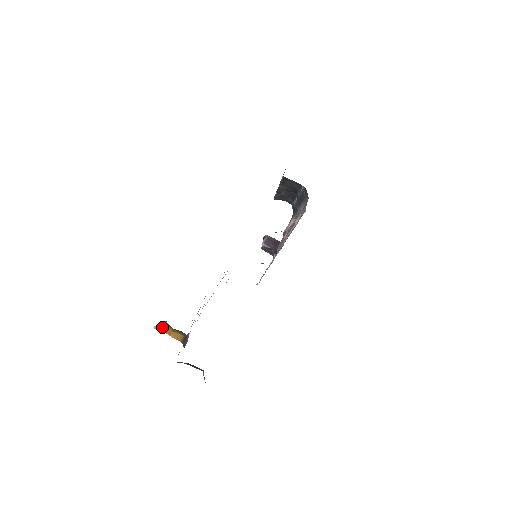
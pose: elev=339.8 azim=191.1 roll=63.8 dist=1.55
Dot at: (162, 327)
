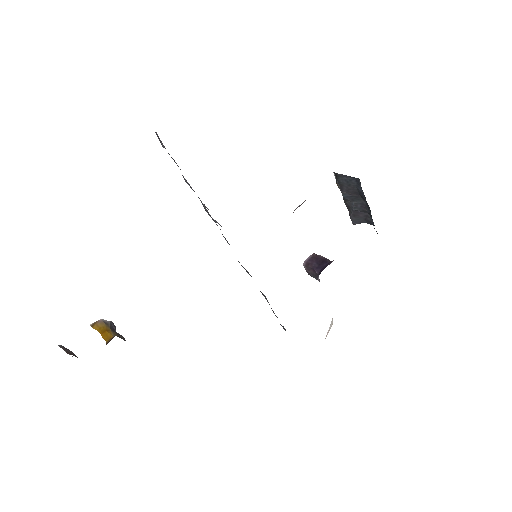
Dot at: (99, 325)
